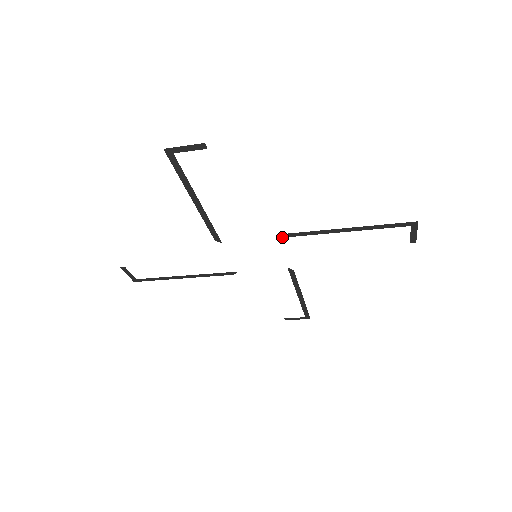
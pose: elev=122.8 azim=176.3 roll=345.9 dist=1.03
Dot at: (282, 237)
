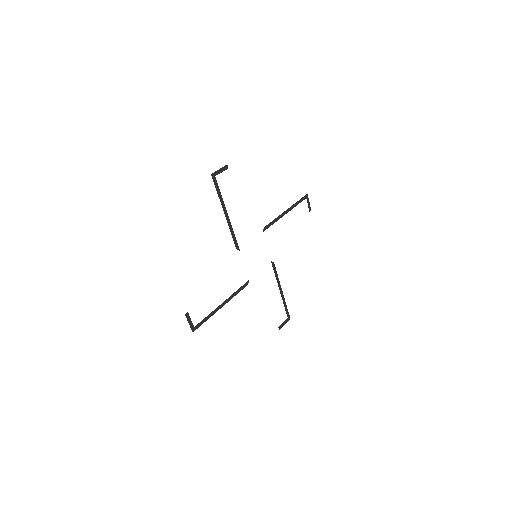
Dot at: (264, 230)
